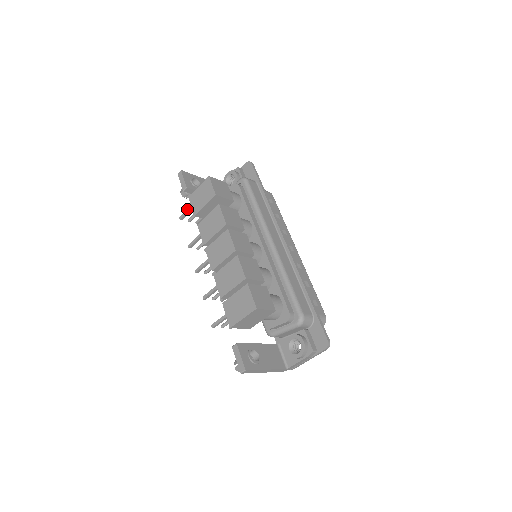
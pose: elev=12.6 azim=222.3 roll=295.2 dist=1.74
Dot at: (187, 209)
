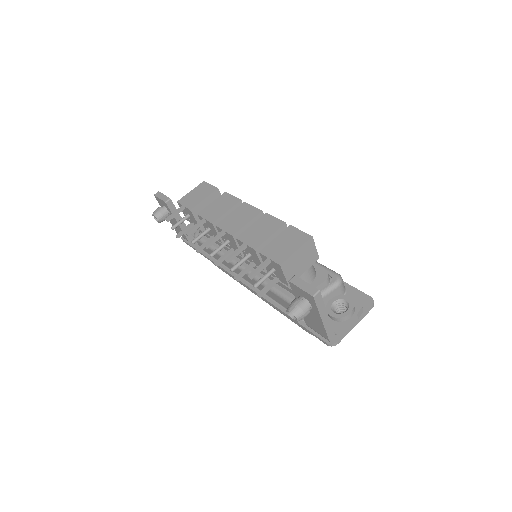
Dot at: (177, 209)
